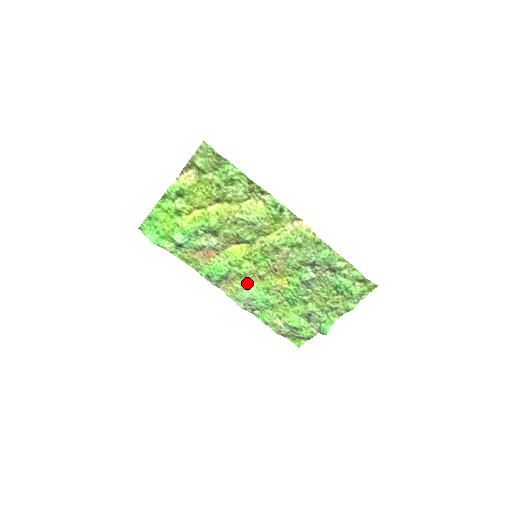
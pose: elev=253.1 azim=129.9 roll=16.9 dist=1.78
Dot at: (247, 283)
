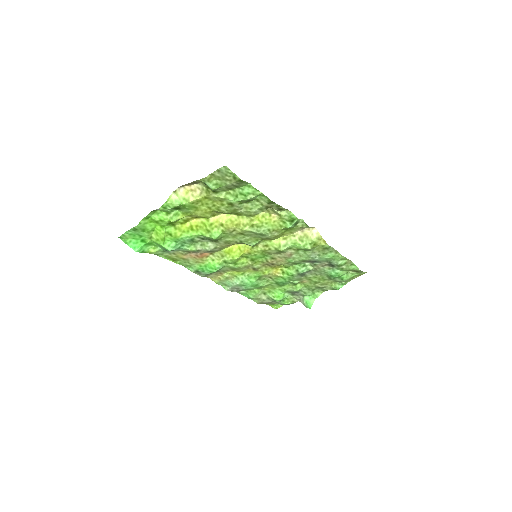
Dot at: (238, 273)
